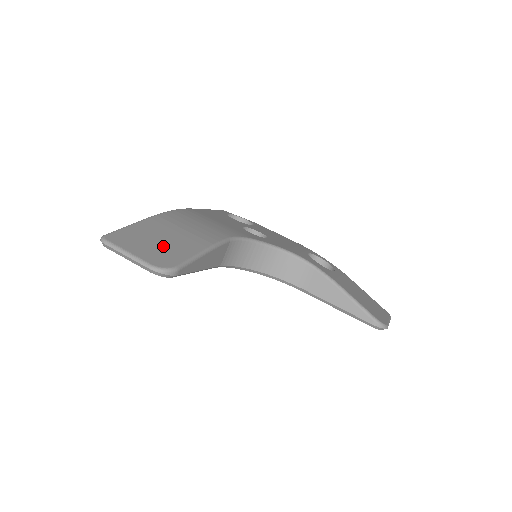
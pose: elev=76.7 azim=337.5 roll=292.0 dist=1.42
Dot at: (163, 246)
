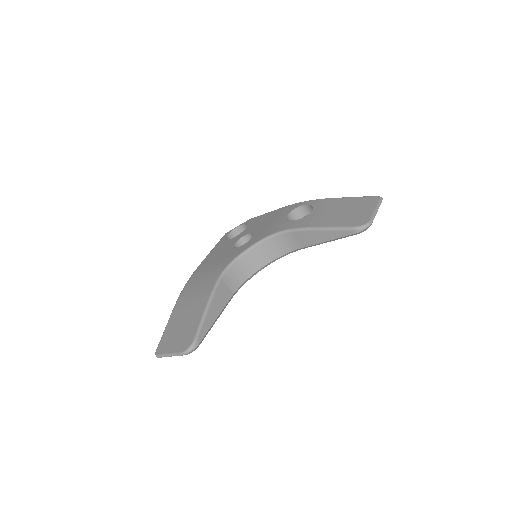
Dot at: (184, 329)
